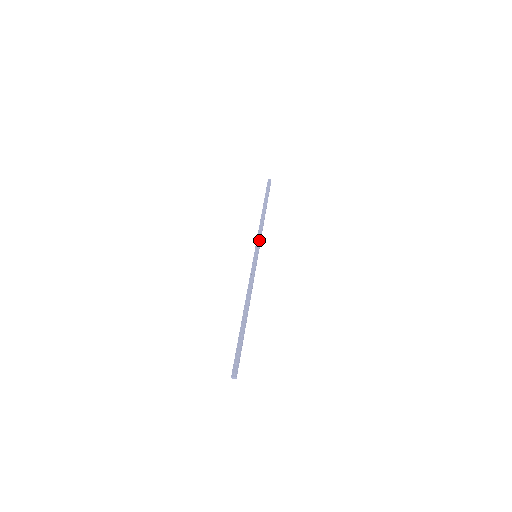
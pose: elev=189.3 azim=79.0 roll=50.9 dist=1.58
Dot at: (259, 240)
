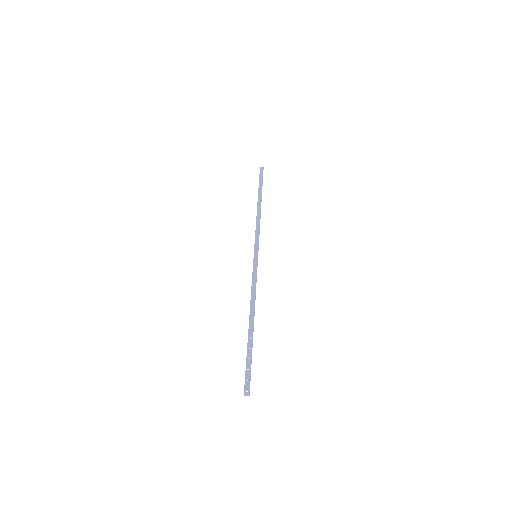
Dot at: (258, 238)
